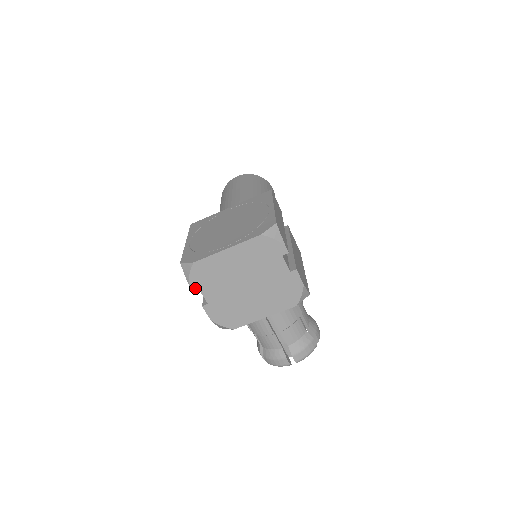
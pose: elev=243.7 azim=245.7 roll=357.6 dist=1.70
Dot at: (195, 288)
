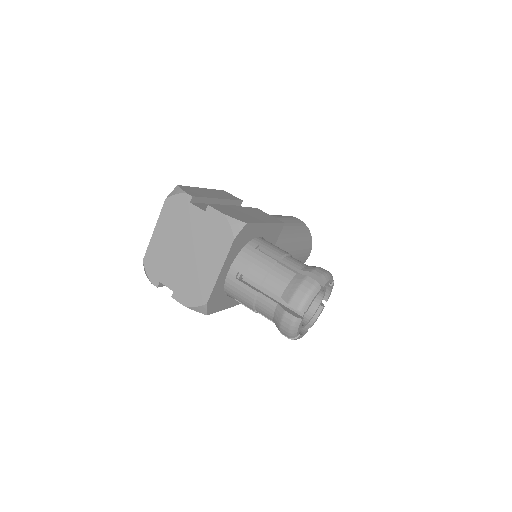
Dot at: (157, 283)
